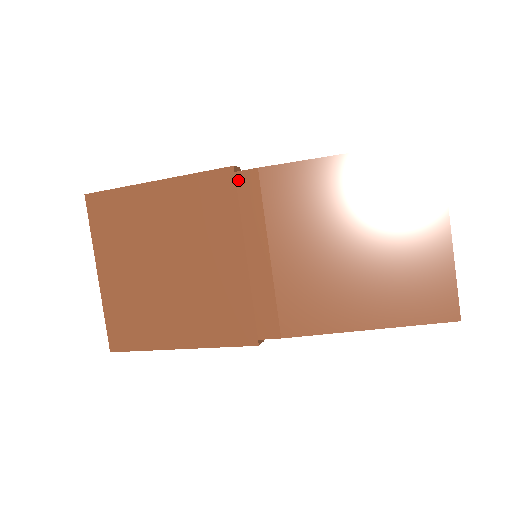
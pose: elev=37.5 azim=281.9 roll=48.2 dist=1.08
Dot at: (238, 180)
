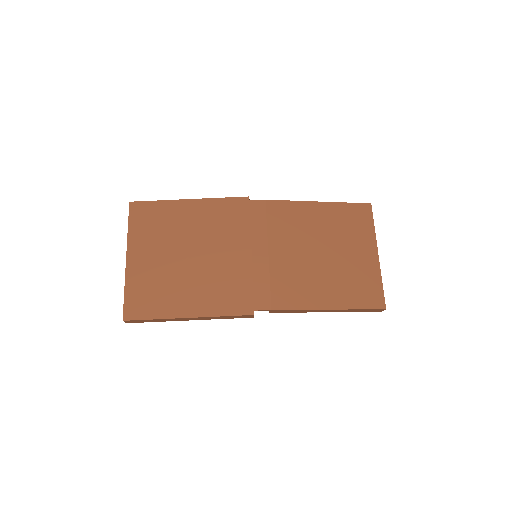
Dot at: (251, 205)
